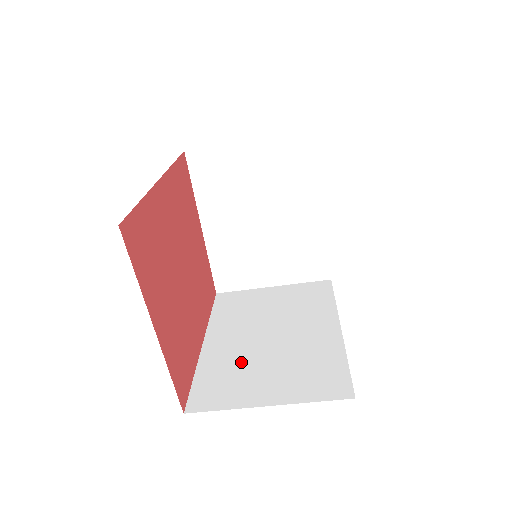
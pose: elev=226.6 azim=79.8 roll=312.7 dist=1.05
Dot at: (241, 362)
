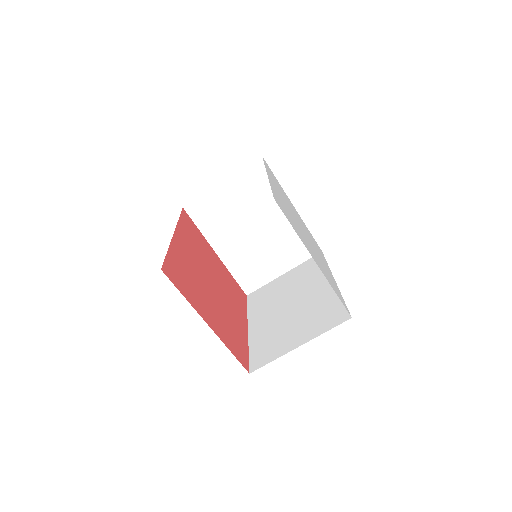
Dot at: (276, 330)
